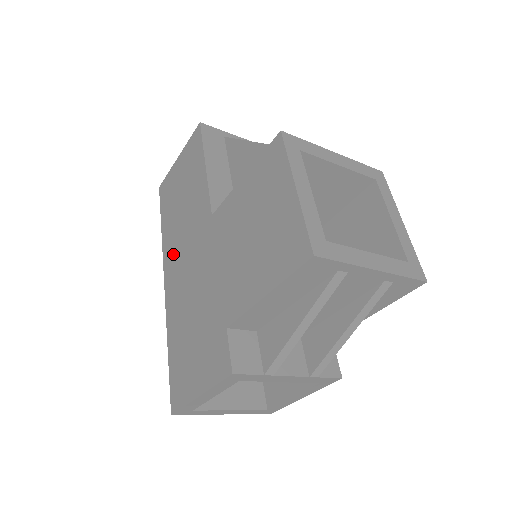
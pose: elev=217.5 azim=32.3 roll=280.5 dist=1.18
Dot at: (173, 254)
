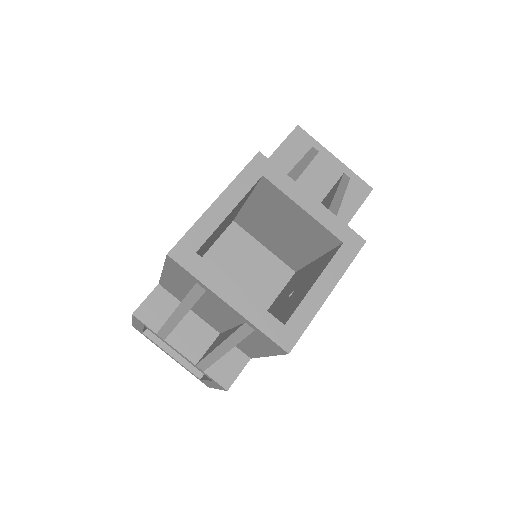
Dot at: occluded
